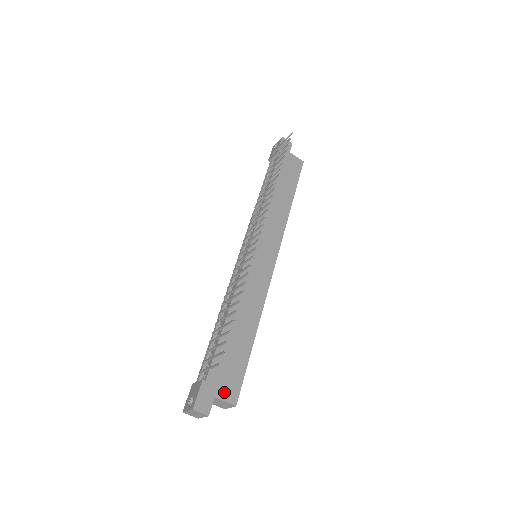
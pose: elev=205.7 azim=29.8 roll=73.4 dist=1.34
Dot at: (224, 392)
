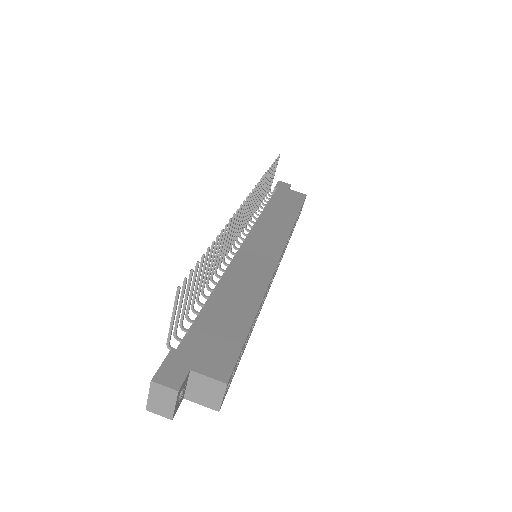
Dot at: (206, 366)
